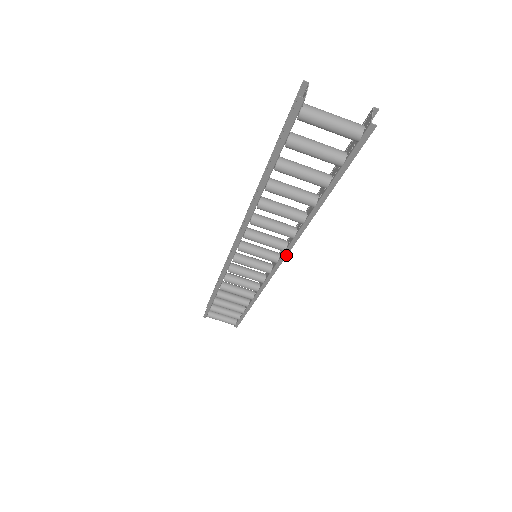
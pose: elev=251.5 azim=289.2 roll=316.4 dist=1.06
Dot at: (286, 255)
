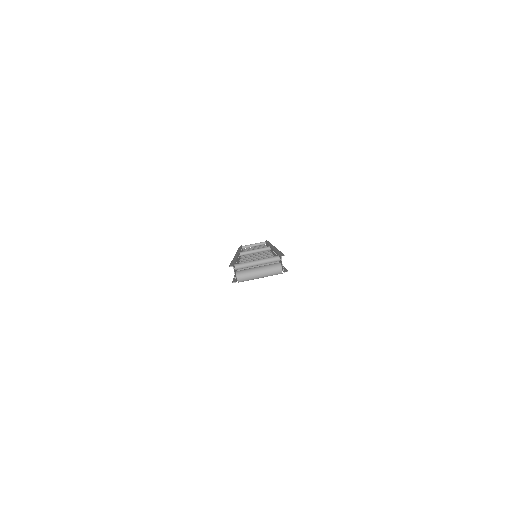
Dot at: occluded
